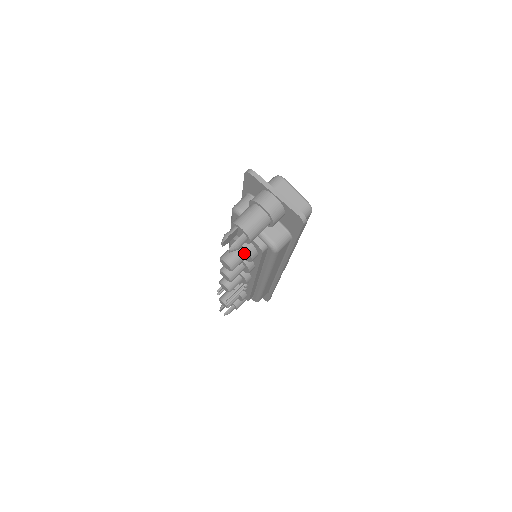
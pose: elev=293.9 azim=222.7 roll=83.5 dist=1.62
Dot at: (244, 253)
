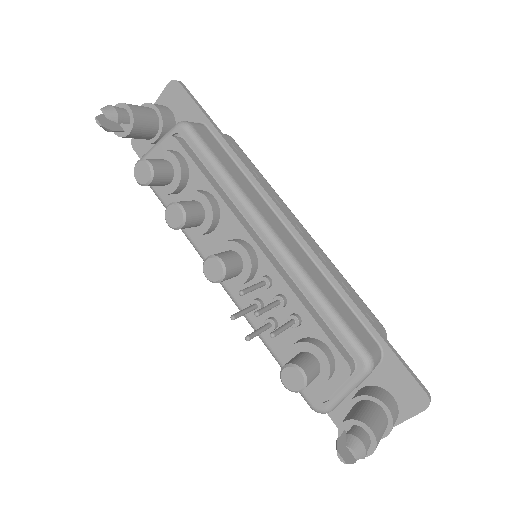
Dot at: (161, 160)
